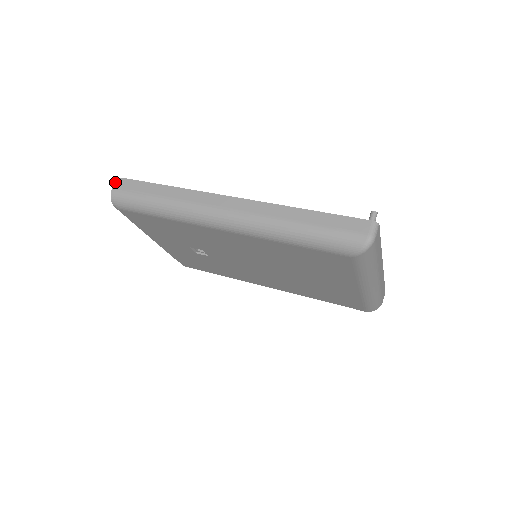
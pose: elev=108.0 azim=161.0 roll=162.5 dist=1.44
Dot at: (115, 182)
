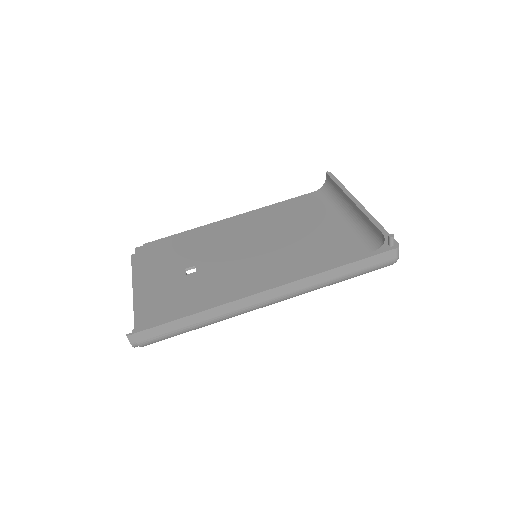
Dot at: (128, 339)
